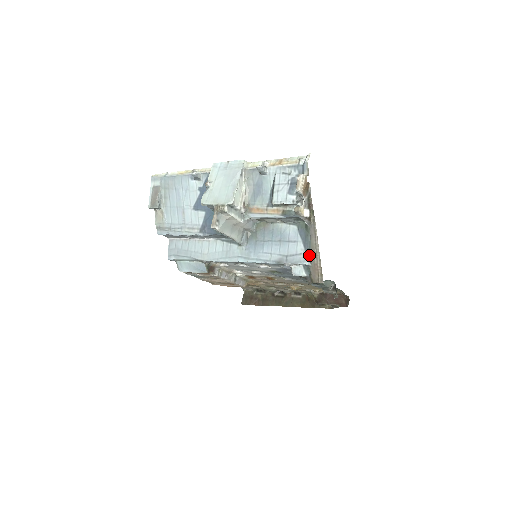
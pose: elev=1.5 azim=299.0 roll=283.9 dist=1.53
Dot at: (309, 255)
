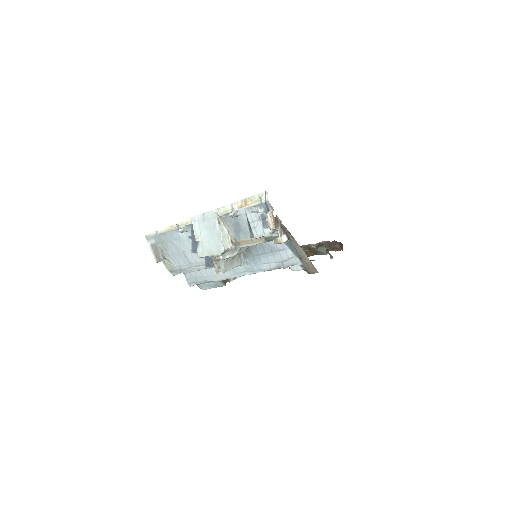
Dot at: (299, 257)
